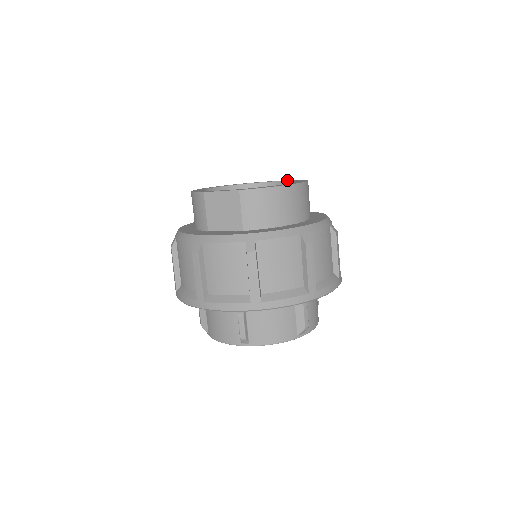
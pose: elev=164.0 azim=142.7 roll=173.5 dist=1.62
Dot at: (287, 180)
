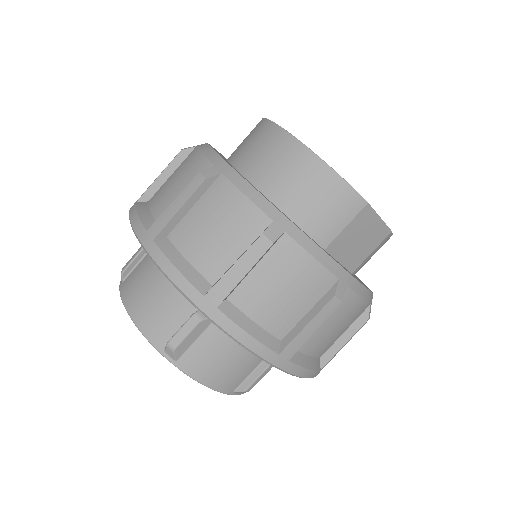
Dot at: occluded
